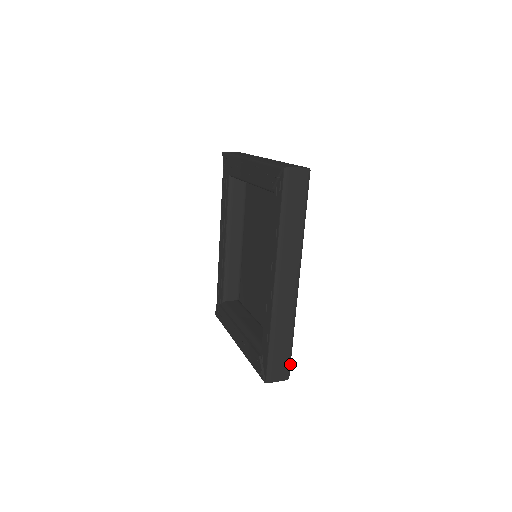
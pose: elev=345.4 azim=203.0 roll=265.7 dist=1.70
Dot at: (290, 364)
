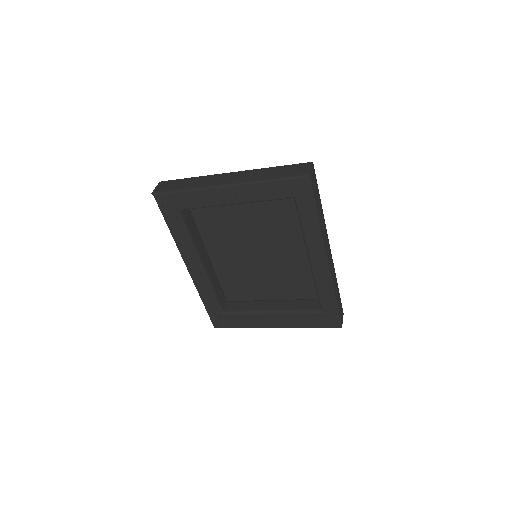
Dot at: (341, 303)
